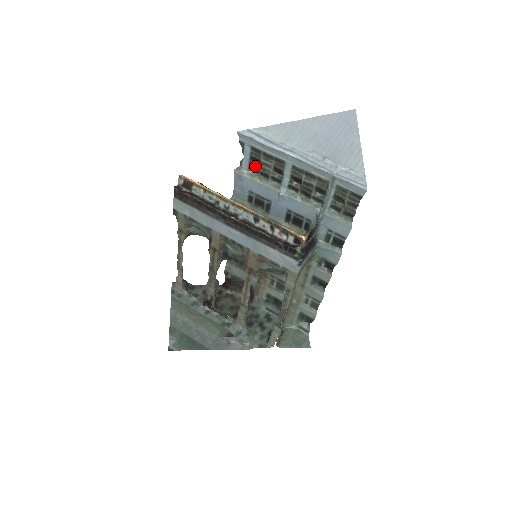
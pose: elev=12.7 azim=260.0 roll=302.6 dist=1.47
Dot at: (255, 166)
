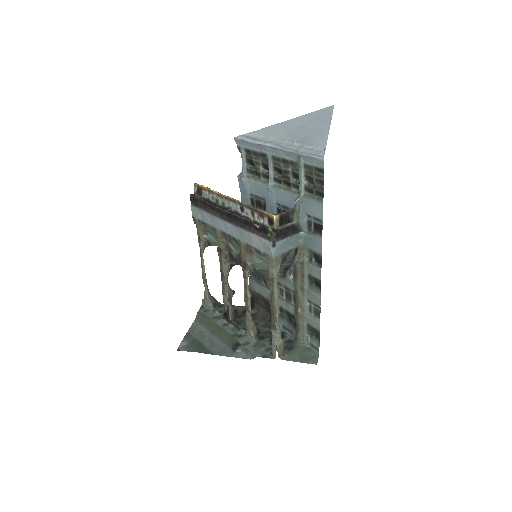
Dot at: (252, 168)
